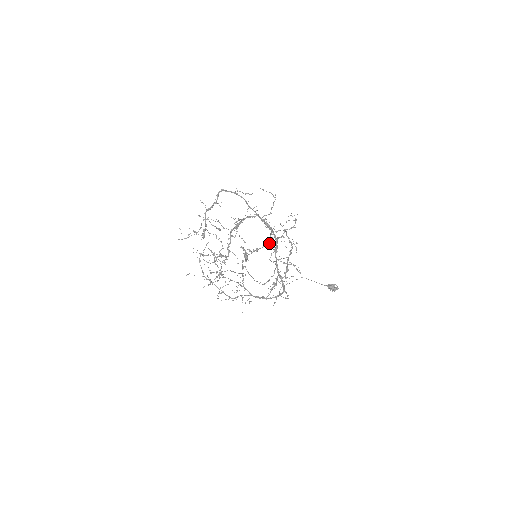
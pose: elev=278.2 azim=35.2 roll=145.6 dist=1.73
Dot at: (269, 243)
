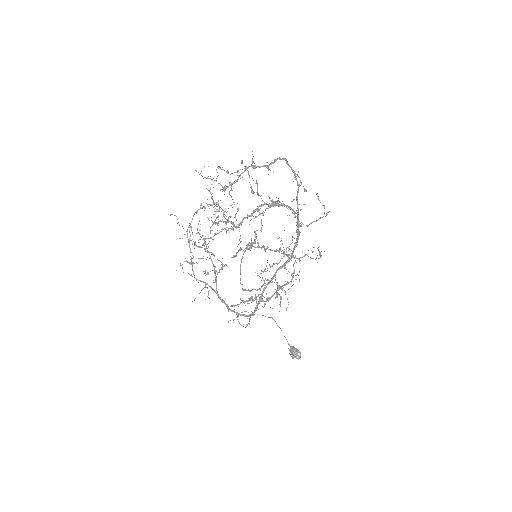
Dot at: (284, 252)
